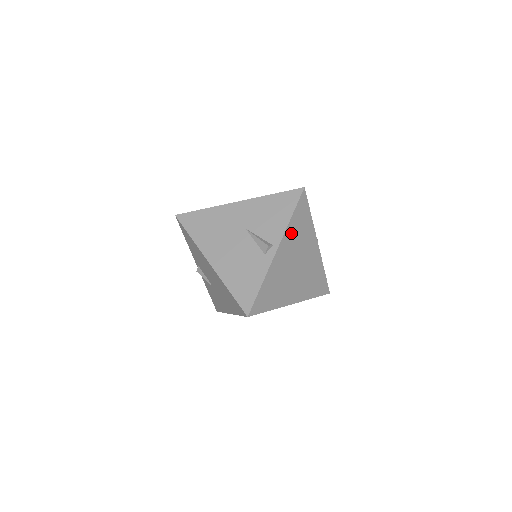
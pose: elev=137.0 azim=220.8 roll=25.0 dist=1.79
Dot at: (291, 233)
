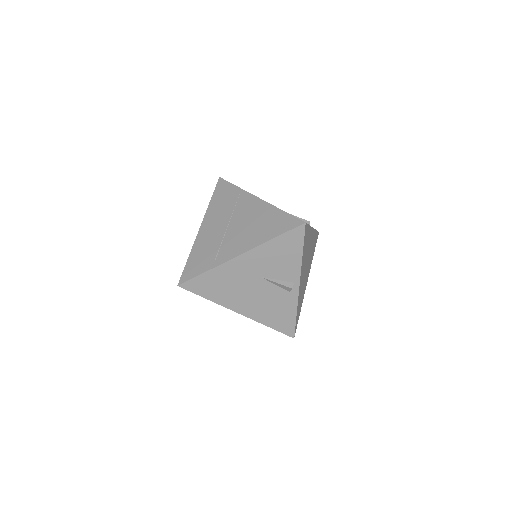
Dot at: (303, 260)
